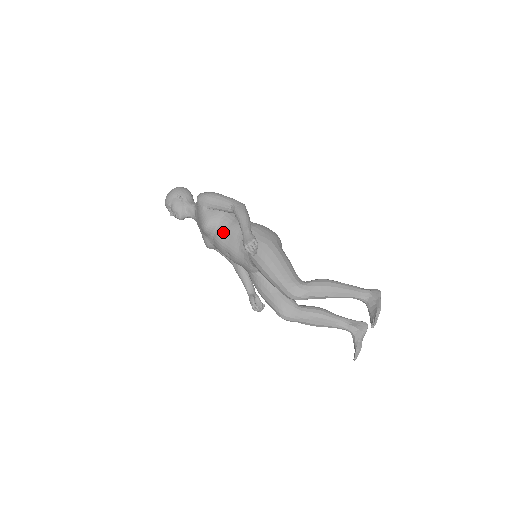
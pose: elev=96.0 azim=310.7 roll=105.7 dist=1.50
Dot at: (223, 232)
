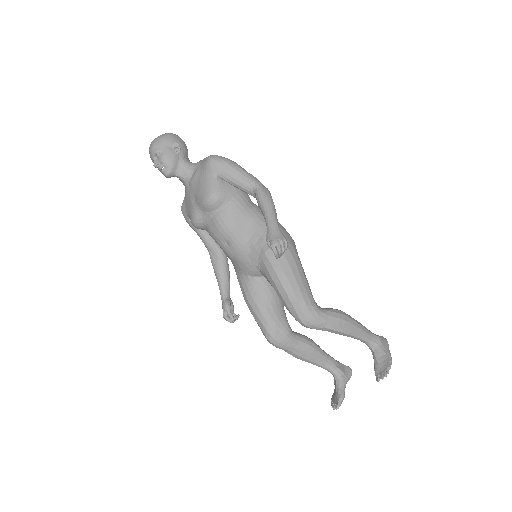
Dot at: (231, 214)
